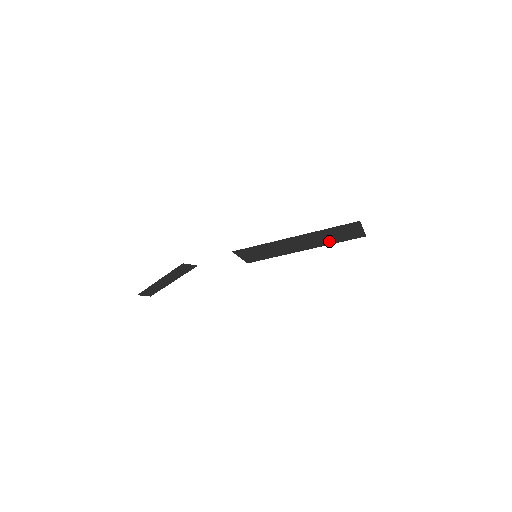
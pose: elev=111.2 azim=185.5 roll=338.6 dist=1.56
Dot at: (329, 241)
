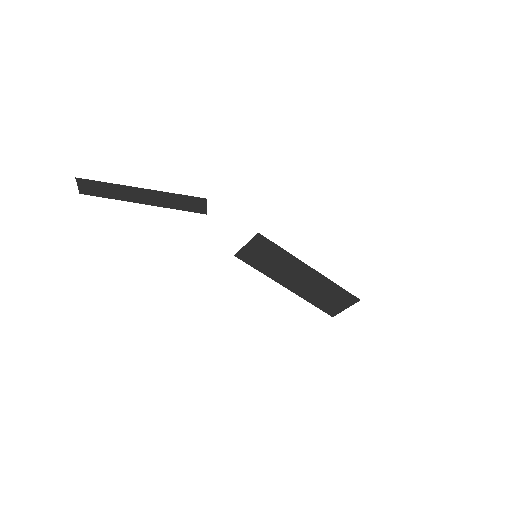
Dot at: (312, 297)
